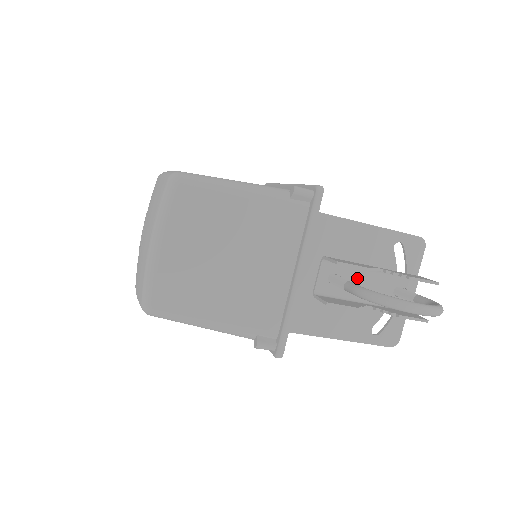
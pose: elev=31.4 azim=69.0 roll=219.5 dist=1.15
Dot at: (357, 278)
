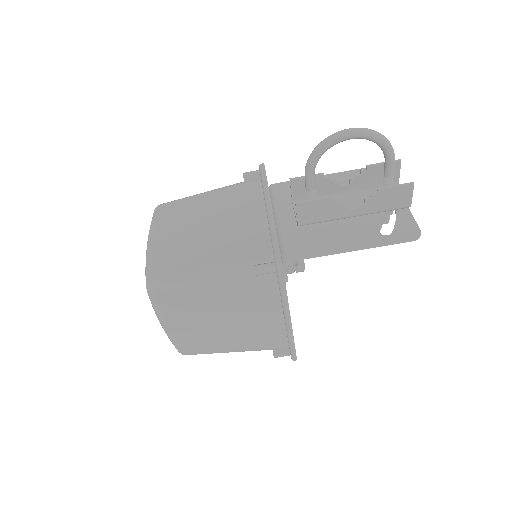
Dot at: occluded
